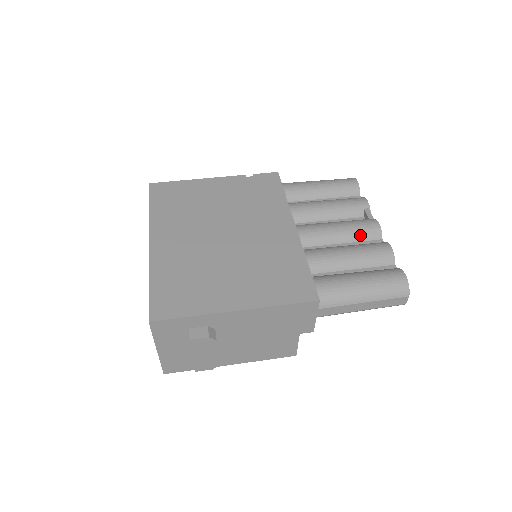
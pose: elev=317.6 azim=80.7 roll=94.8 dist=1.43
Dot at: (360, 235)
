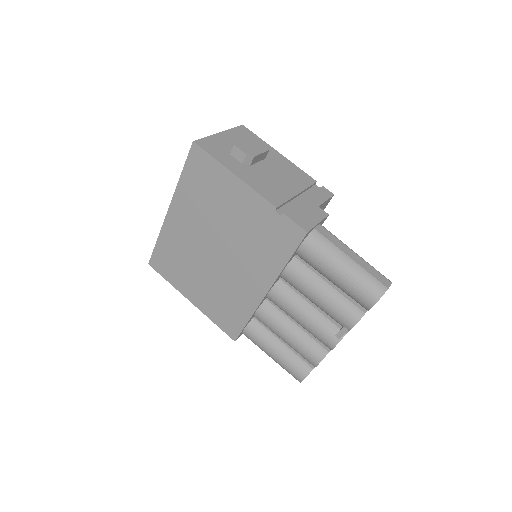
Dot at: (314, 336)
